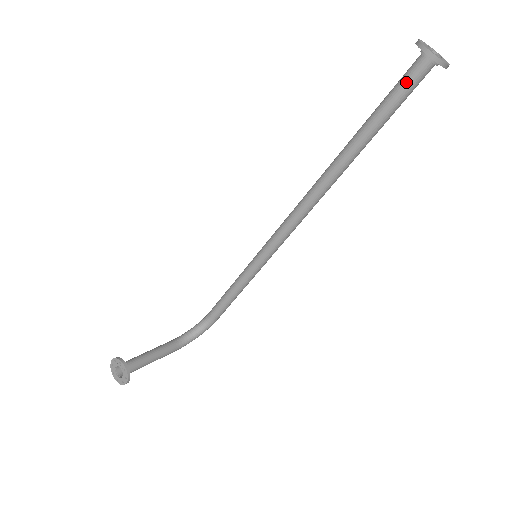
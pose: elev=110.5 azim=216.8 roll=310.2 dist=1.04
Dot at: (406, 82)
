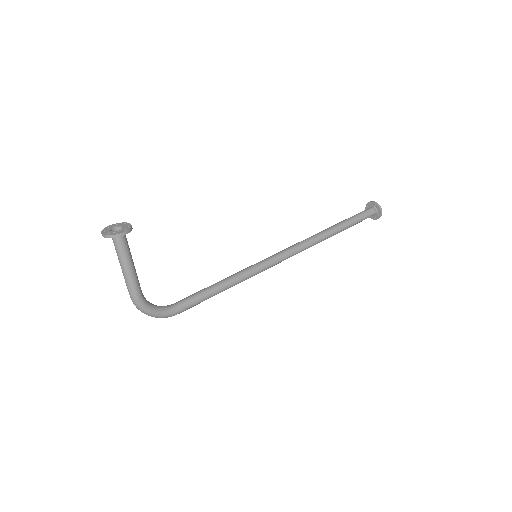
Dot at: (363, 212)
